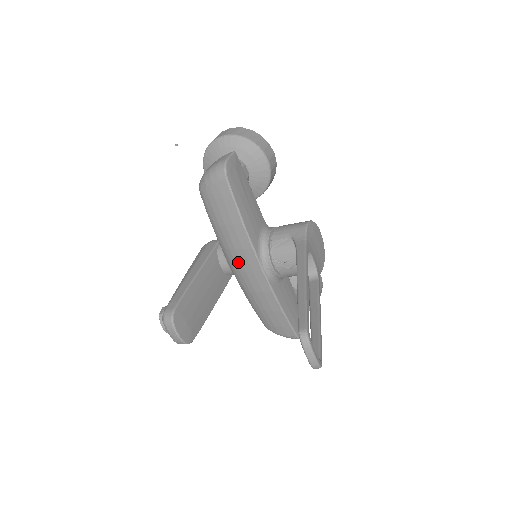
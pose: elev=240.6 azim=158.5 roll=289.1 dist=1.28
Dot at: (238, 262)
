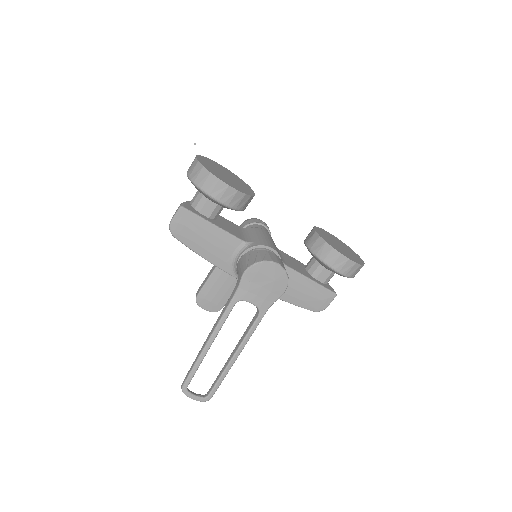
Dot at: occluded
